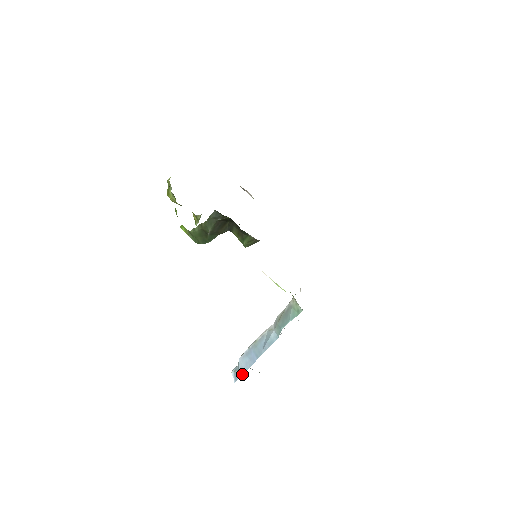
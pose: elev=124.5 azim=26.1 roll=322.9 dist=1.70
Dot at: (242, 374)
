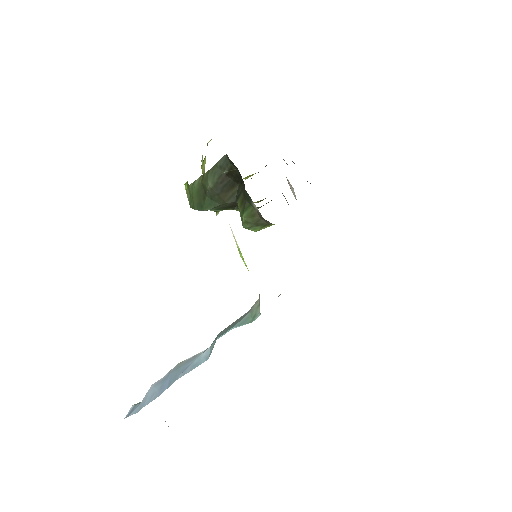
Dot at: (139, 409)
